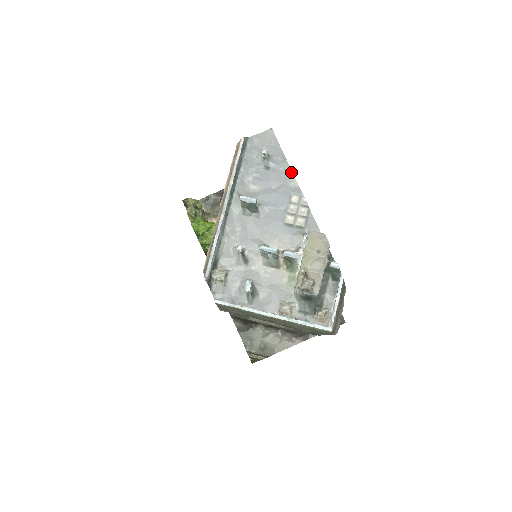
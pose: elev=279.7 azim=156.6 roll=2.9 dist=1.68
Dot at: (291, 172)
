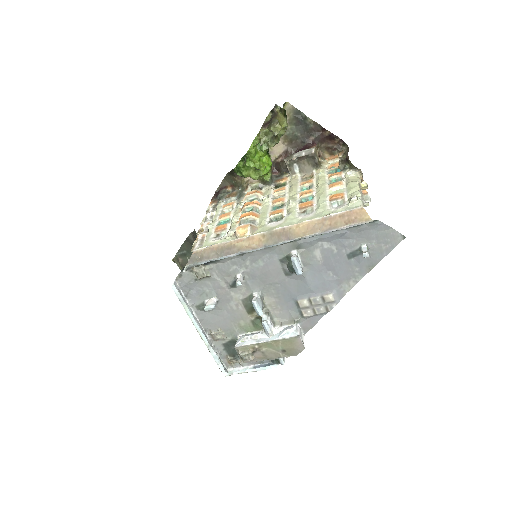
Dot at: (359, 280)
